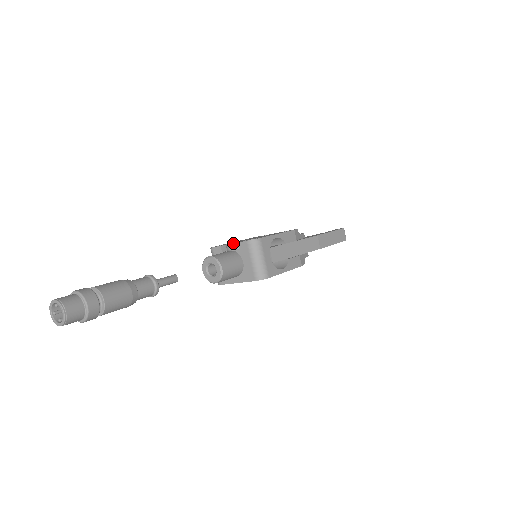
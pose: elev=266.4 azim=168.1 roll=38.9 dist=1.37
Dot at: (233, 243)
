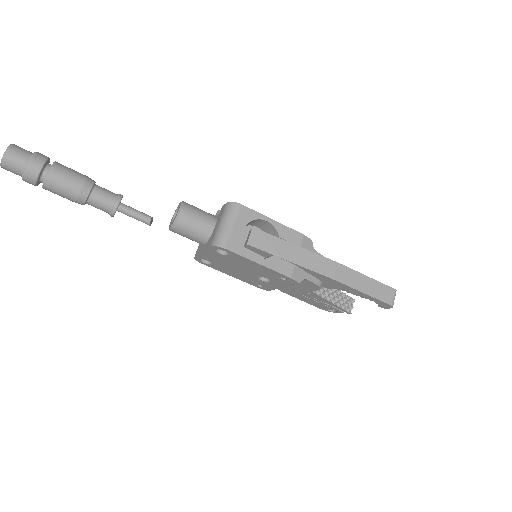
Dot at: occluded
